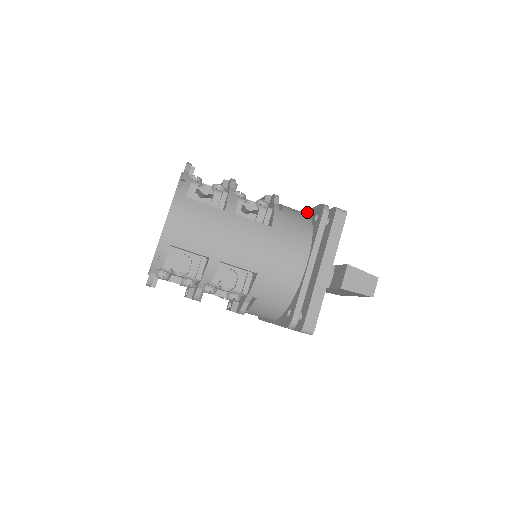
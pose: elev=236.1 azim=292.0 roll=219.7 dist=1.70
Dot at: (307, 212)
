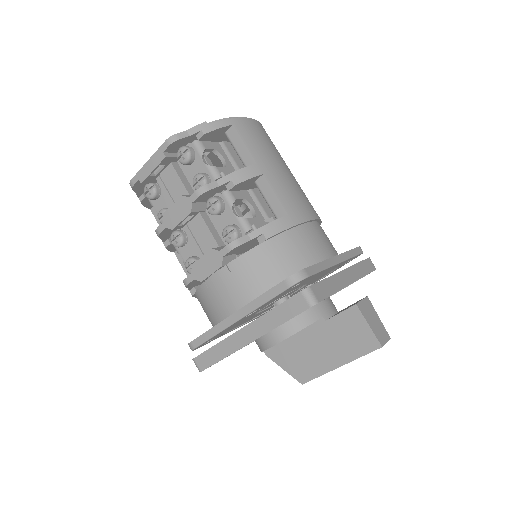
Dot at: occluded
